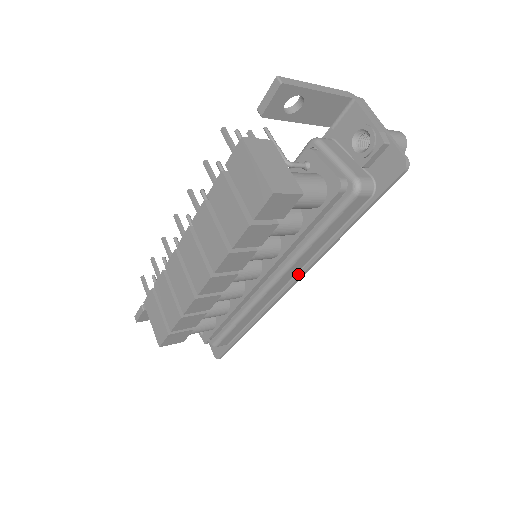
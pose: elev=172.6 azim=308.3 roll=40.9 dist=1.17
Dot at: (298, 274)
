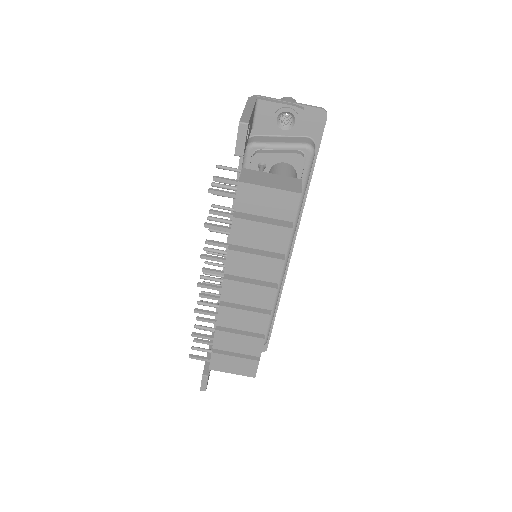
Dot at: (293, 238)
